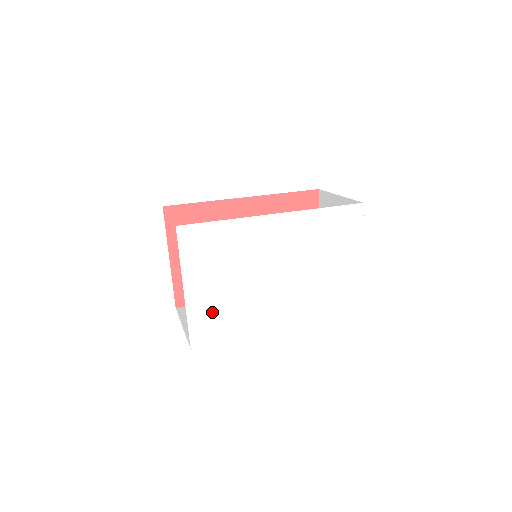
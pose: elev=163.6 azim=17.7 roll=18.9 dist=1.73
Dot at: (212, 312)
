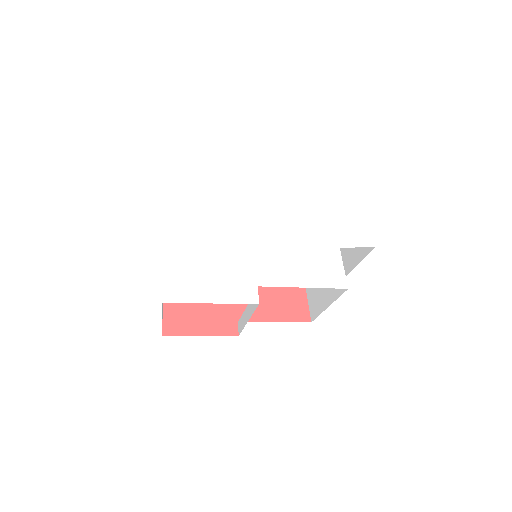
Dot at: (194, 263)
